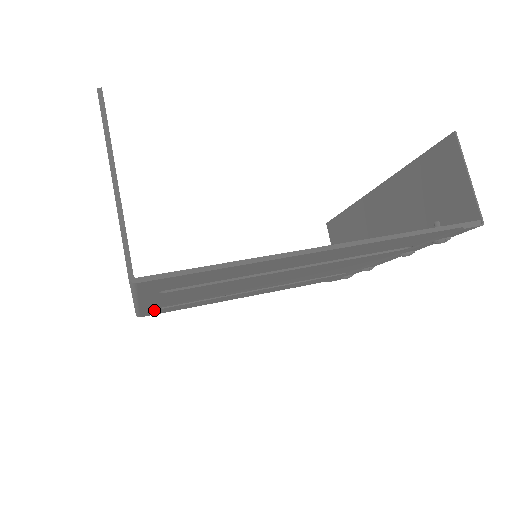
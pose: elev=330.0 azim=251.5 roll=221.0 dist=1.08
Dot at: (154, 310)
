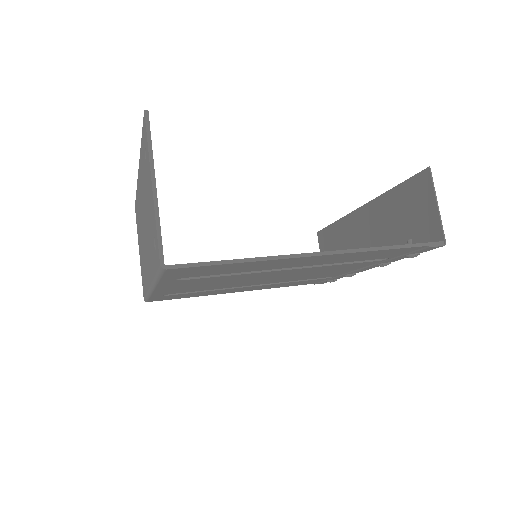
Dot at: (162, 296)
